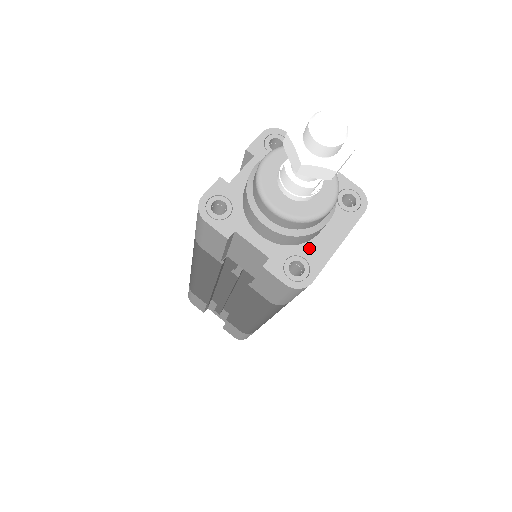
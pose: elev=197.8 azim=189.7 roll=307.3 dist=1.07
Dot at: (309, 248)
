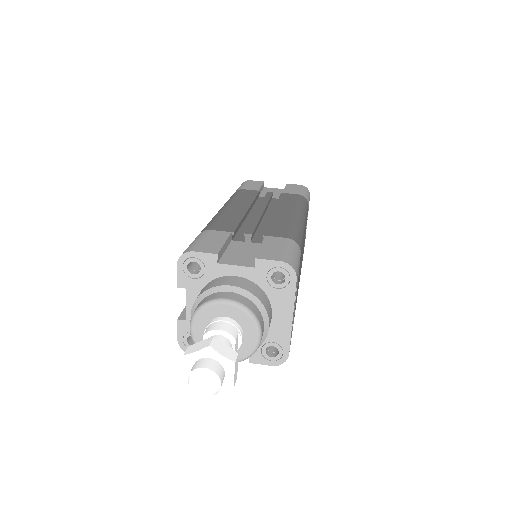
Dot at: (271, 333)
